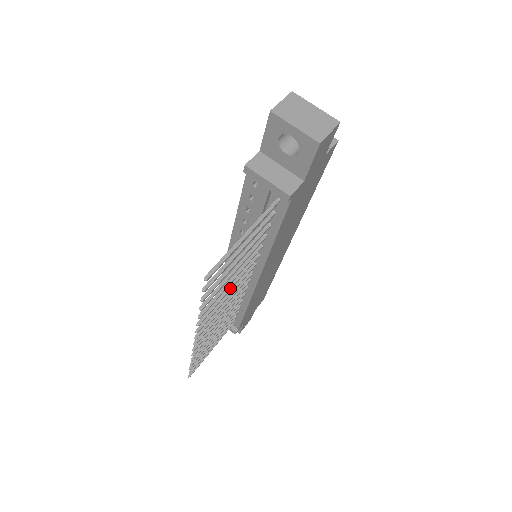
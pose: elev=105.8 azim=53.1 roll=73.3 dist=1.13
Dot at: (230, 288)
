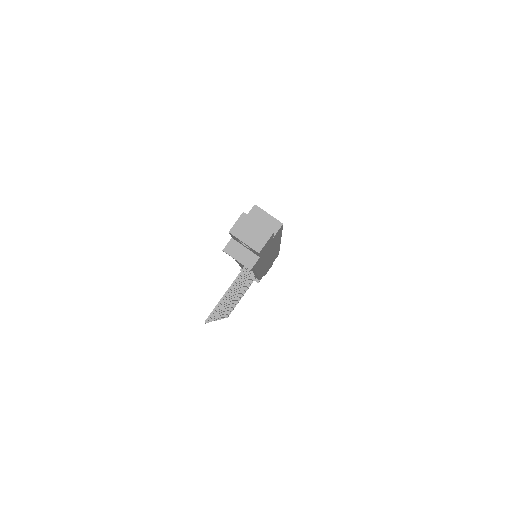
Dot at: (233, 295)
